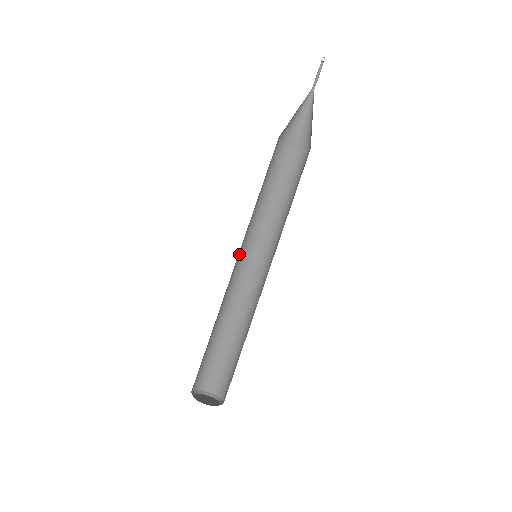
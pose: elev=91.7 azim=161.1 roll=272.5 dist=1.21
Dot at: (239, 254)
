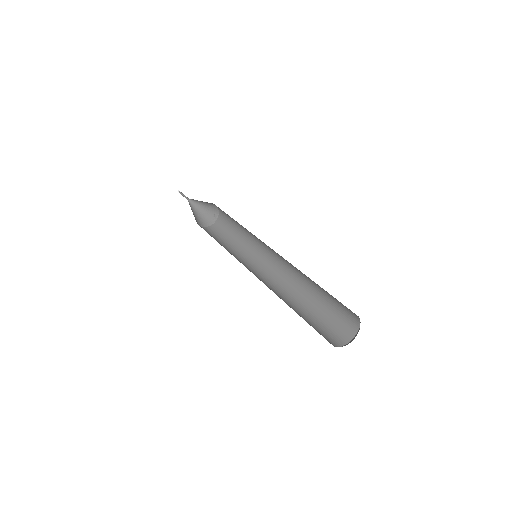
Dot at: occluded
